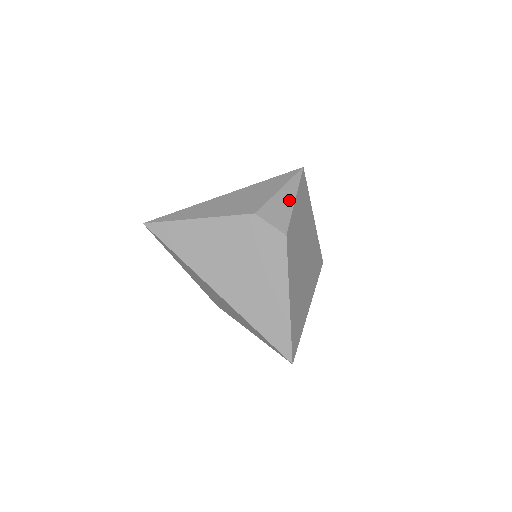
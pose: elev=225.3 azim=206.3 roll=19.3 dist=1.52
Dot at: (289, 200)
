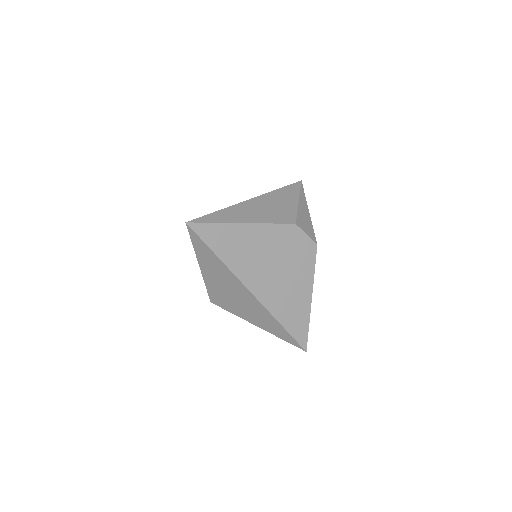
Dot at: (307, 212)
